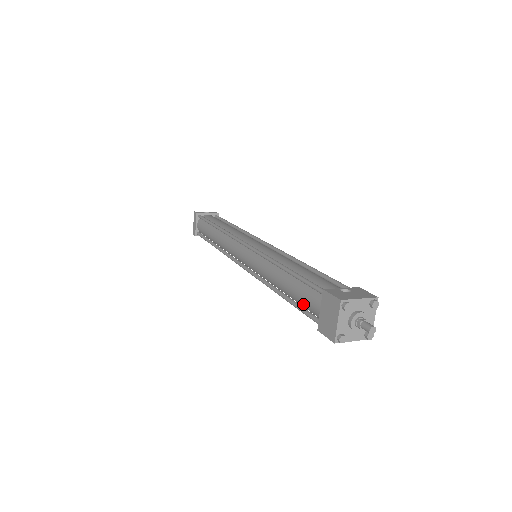
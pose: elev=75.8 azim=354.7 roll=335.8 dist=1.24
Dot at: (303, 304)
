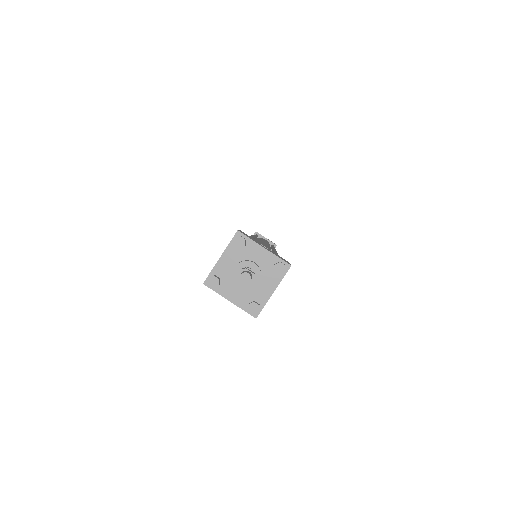
Dot at: occluded
